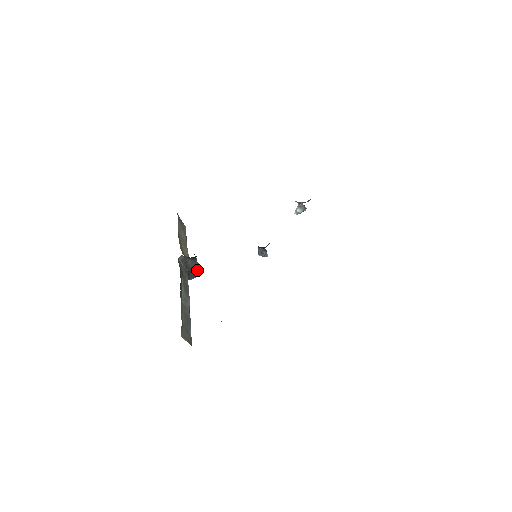
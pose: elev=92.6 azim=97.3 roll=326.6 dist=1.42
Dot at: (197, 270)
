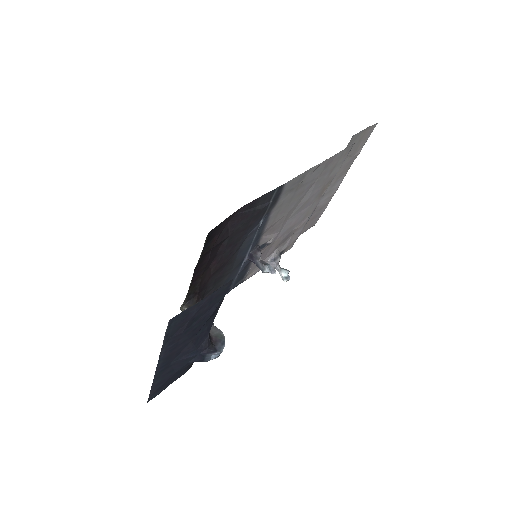
Dot at: (218, 331)
